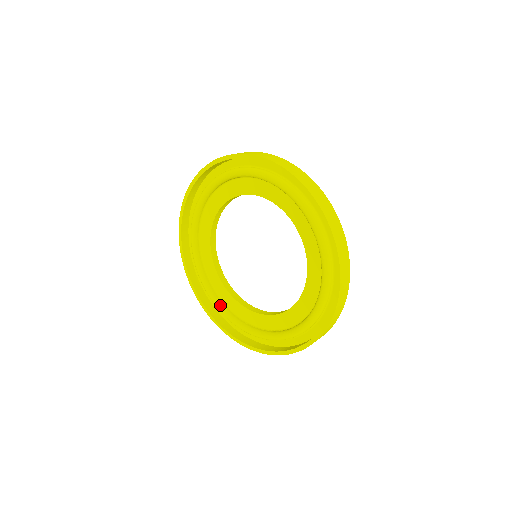
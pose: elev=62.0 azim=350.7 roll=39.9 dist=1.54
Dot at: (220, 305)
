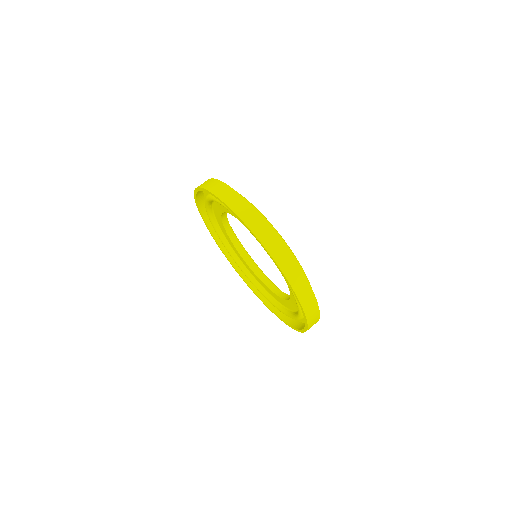
Dot at: (225, 245)
